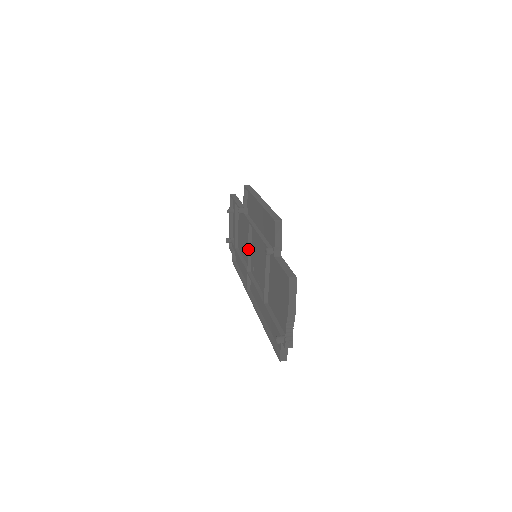
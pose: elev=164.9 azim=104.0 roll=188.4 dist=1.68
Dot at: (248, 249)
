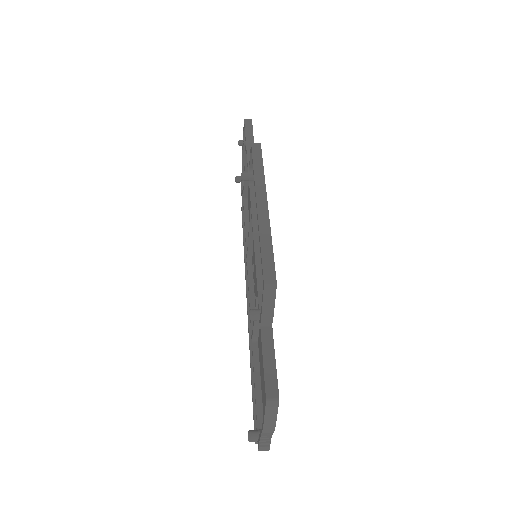
Dot at: (249, 236)
